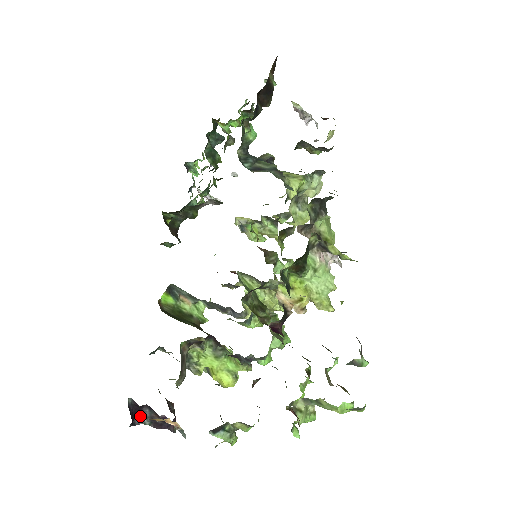
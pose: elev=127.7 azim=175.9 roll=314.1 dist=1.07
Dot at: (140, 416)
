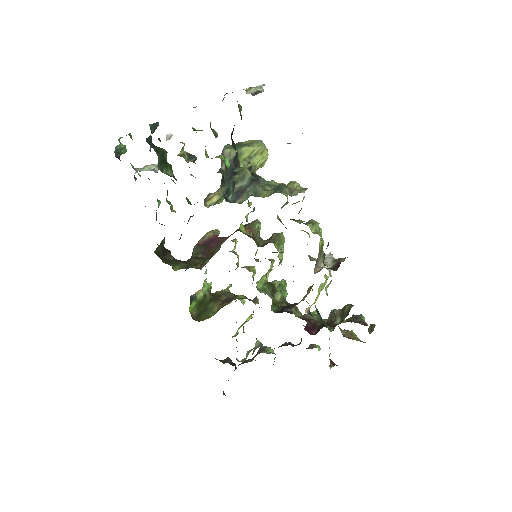
Dot at: occluded
